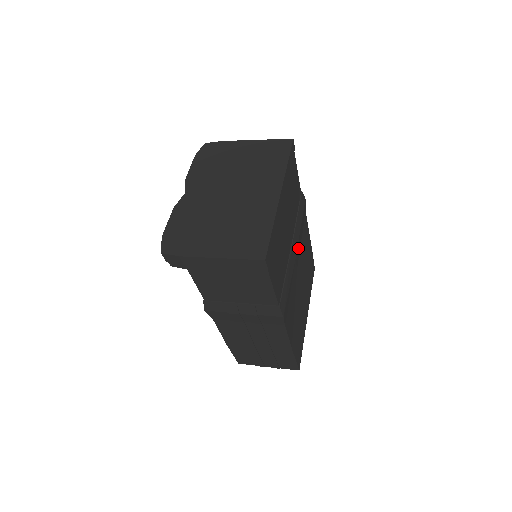
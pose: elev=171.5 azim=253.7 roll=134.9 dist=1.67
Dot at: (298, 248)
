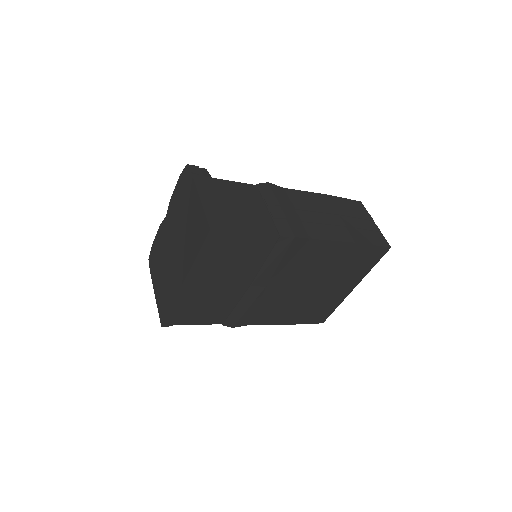
Dot at: (277, 277)
